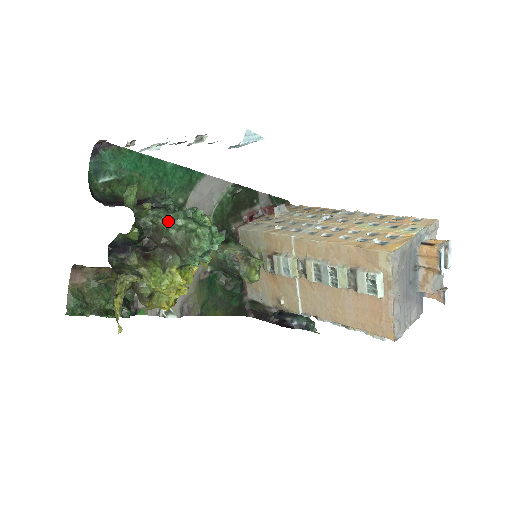
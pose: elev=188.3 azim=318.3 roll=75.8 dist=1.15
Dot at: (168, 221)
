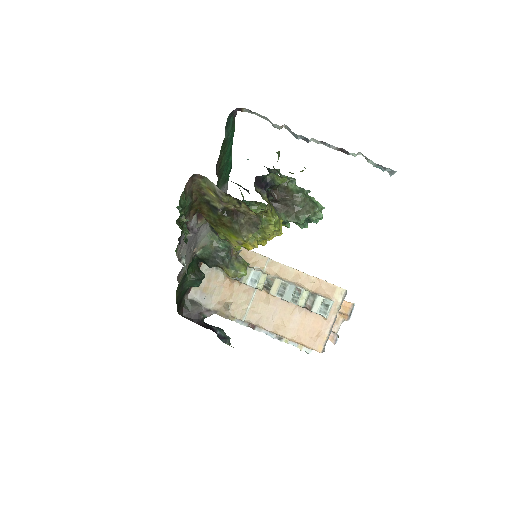
Dot at: (297, 187)
